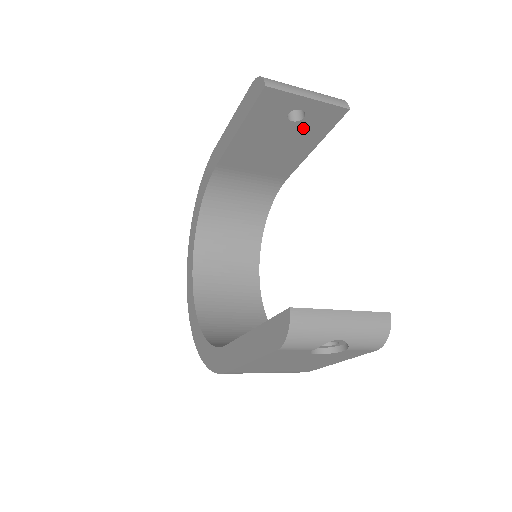
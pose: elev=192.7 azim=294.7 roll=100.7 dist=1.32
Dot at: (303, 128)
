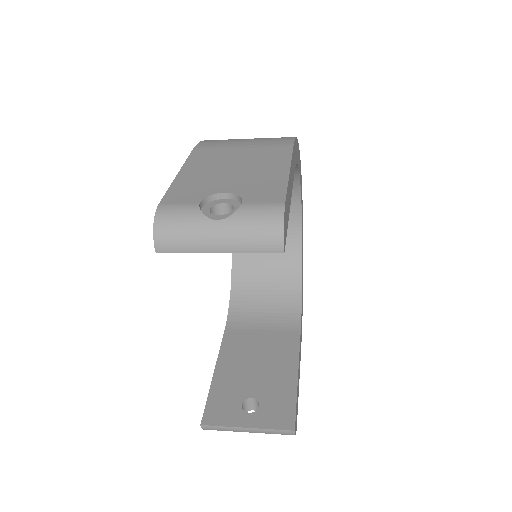
Dot at: occluded
